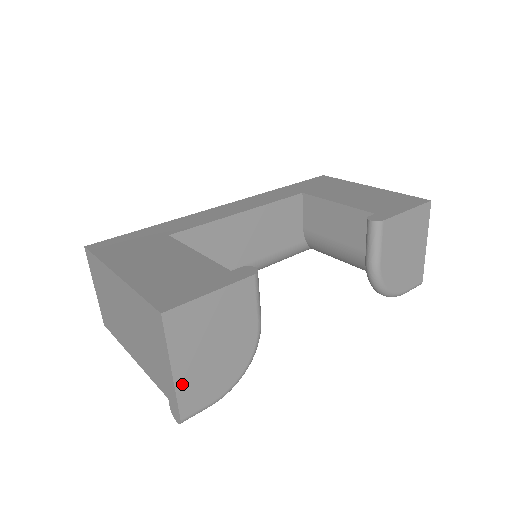
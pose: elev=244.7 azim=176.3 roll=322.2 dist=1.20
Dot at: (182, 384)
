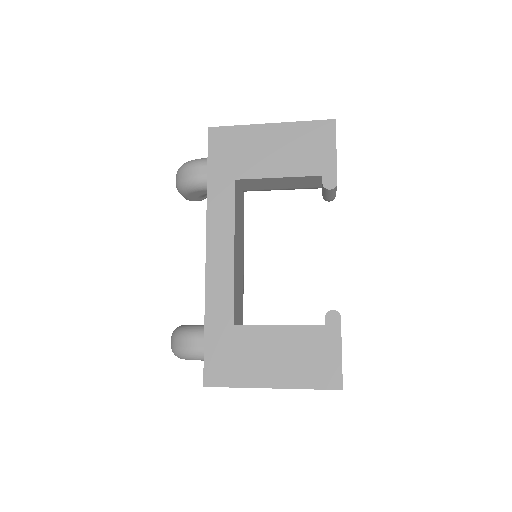
Dot at: occluded
